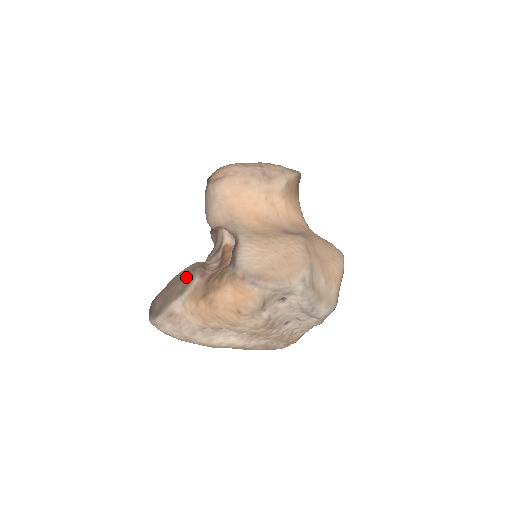
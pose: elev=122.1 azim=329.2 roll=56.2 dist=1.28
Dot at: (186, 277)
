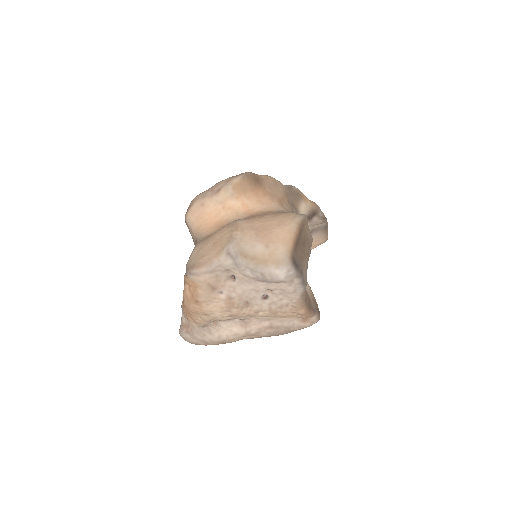
Dot at: occluded
